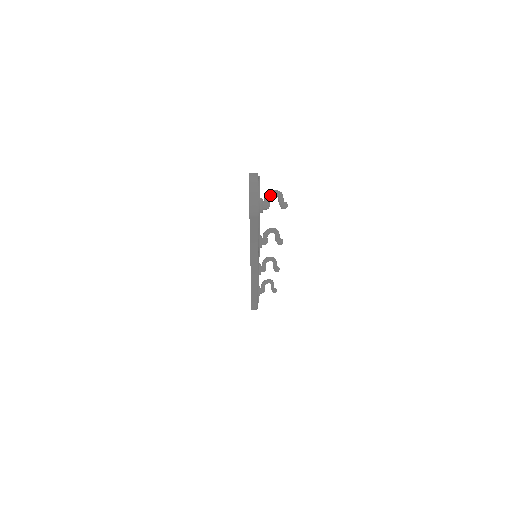
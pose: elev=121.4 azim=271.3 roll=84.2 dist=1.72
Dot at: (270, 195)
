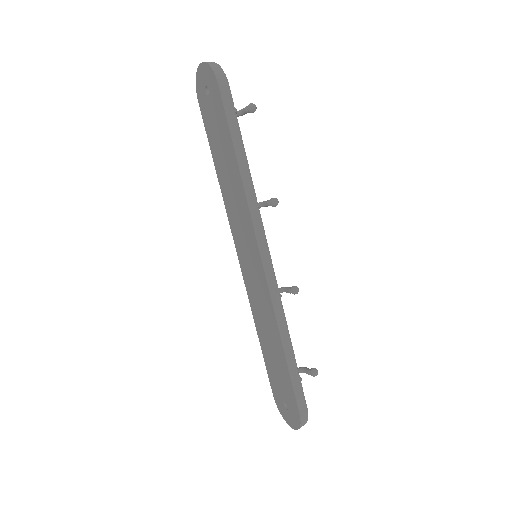
Dot at: occluded
